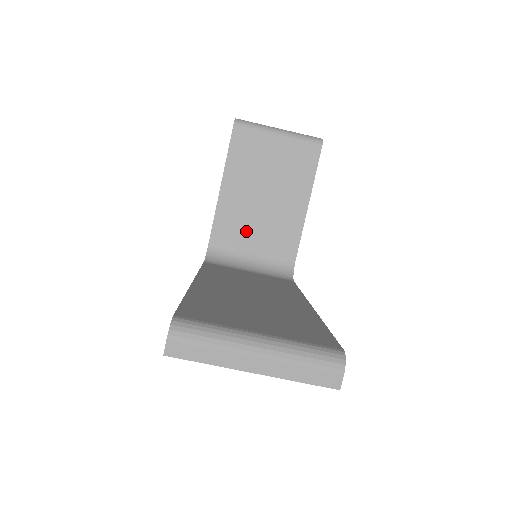
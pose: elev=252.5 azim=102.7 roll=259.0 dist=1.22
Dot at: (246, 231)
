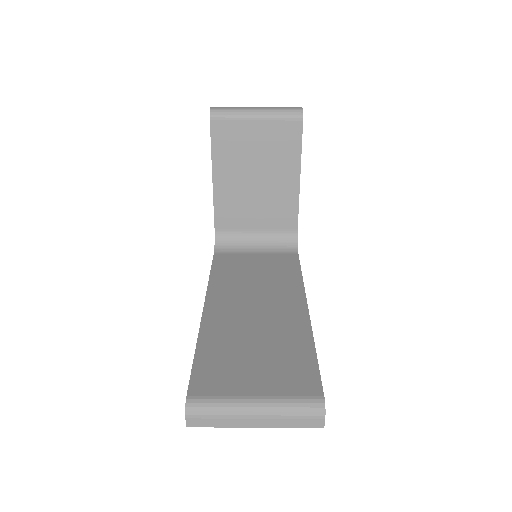
Dot at: (246, 214)
